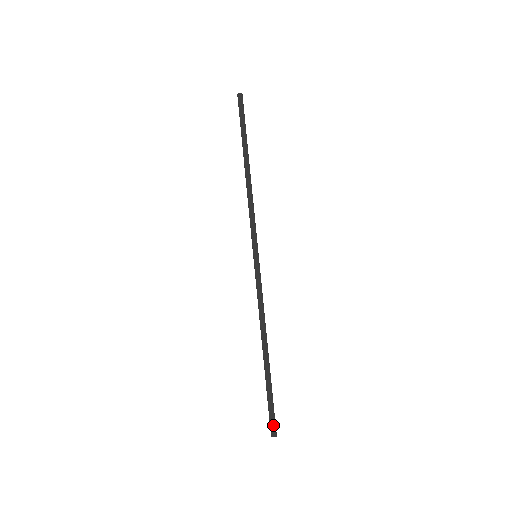
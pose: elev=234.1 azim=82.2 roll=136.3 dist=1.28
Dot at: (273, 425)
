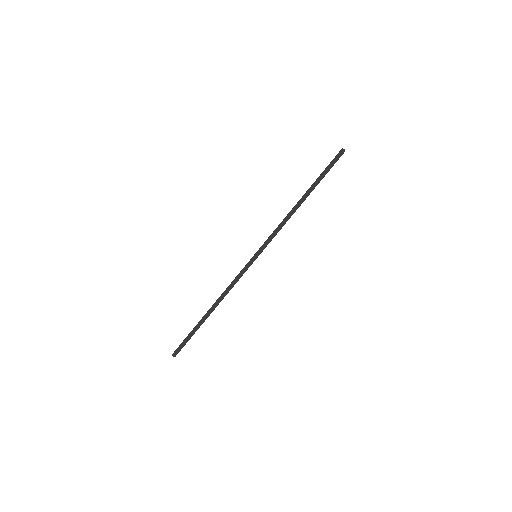
Dot at: (179, 351)
